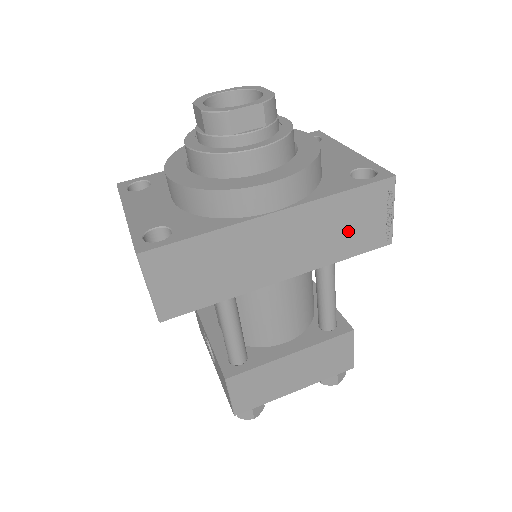
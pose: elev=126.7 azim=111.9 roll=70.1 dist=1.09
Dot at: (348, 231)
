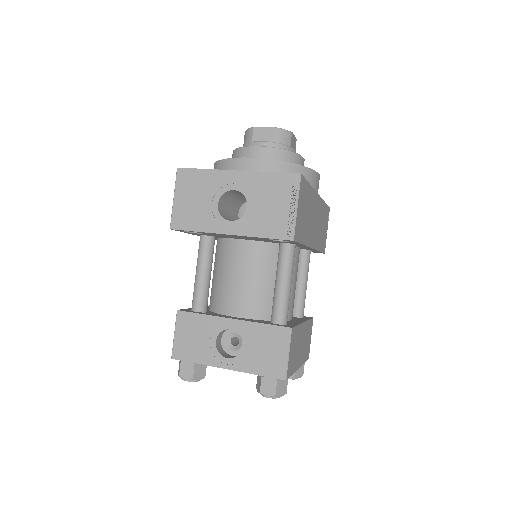
Dot at: (322, 231)
